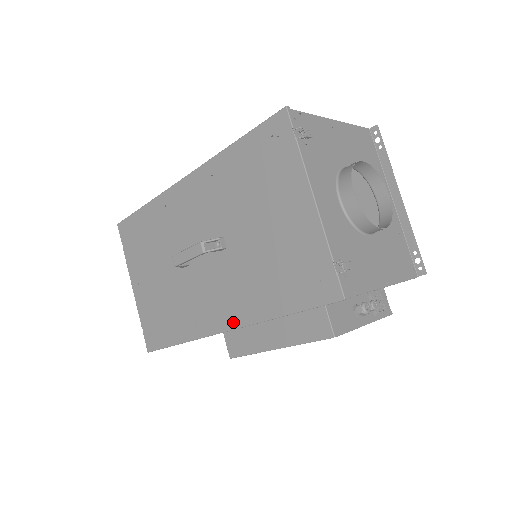
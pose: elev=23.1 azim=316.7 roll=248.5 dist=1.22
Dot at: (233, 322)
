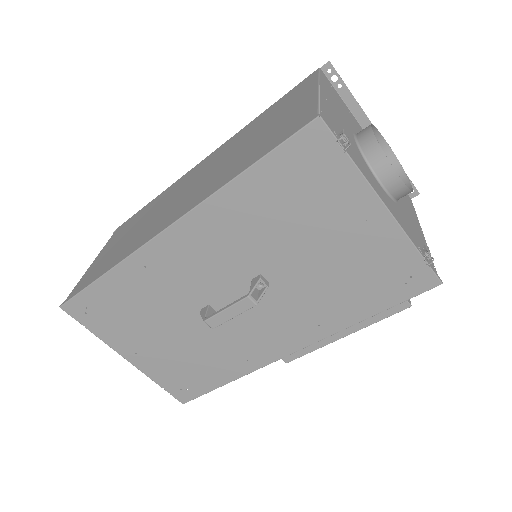
Dot at: (302, 343)
